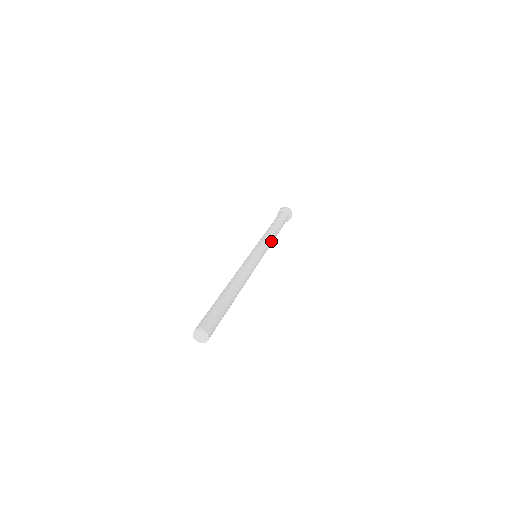
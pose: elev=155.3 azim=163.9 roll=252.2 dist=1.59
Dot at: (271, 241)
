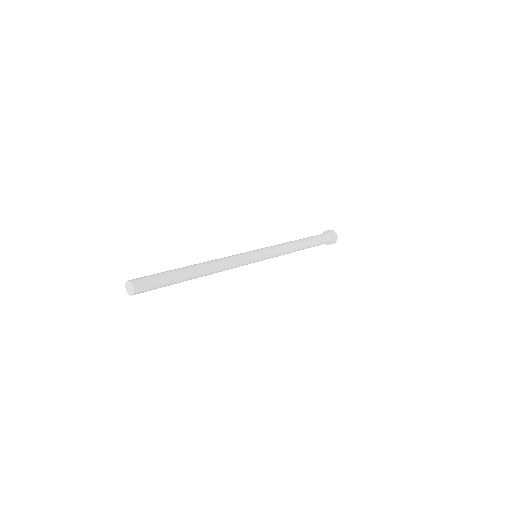
Dot at: (284, 247)
